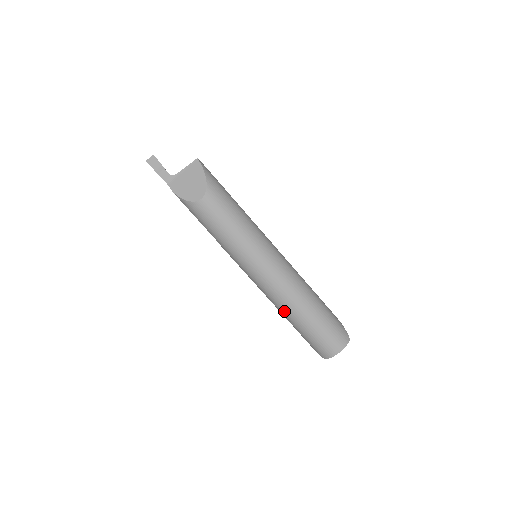
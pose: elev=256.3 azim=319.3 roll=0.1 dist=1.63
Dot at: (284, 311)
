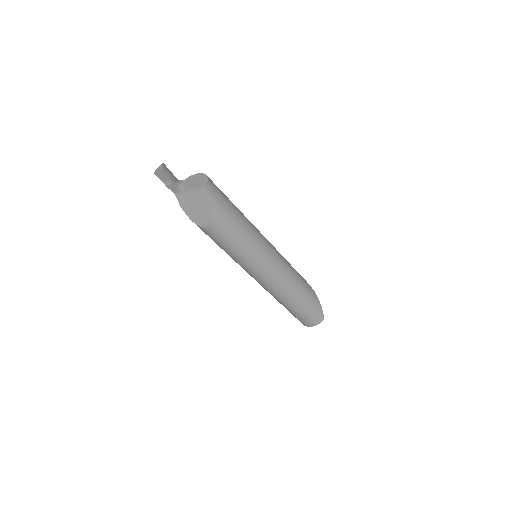
Dot at: occluded
